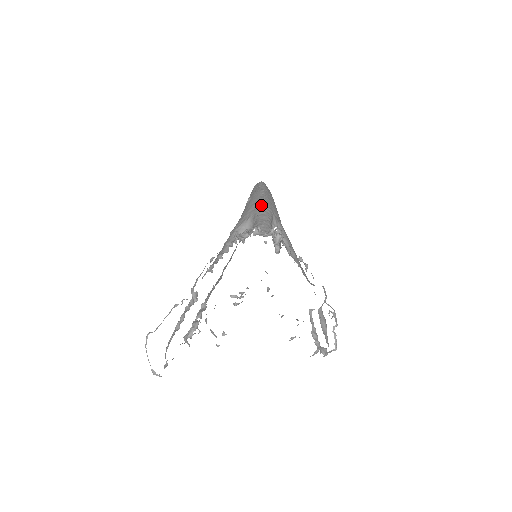
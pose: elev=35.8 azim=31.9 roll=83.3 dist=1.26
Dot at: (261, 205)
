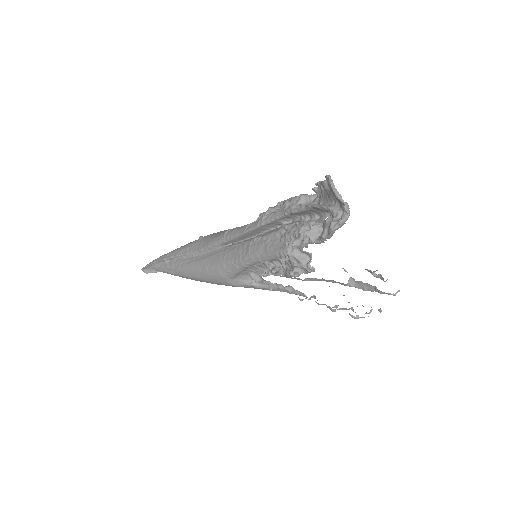
Dot at: occluded
